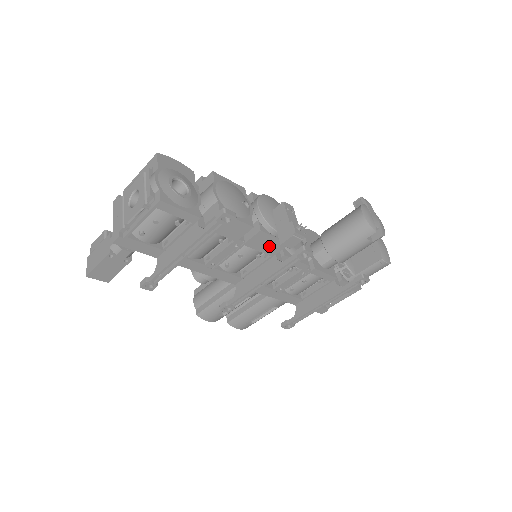
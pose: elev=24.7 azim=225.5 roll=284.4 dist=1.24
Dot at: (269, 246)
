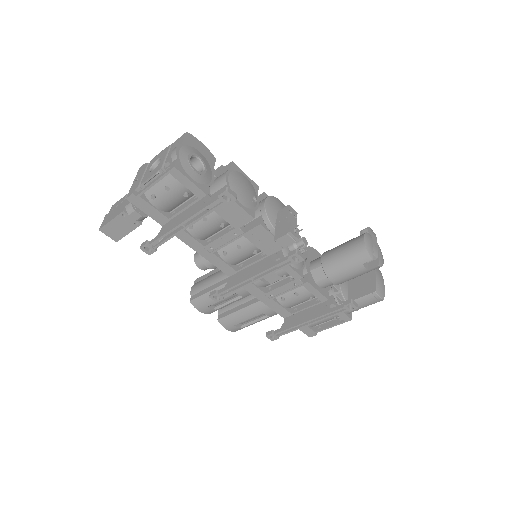
Dot at: (266, 243)
